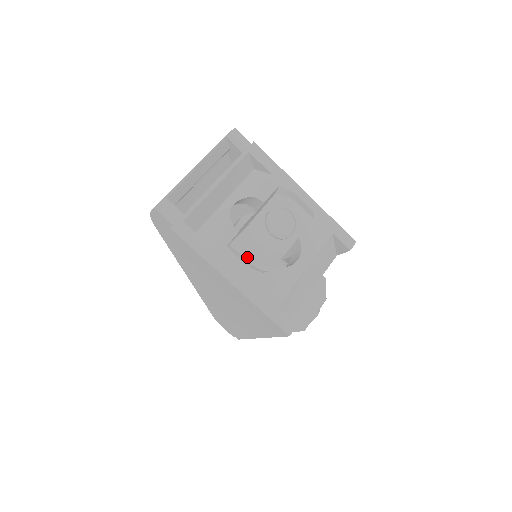
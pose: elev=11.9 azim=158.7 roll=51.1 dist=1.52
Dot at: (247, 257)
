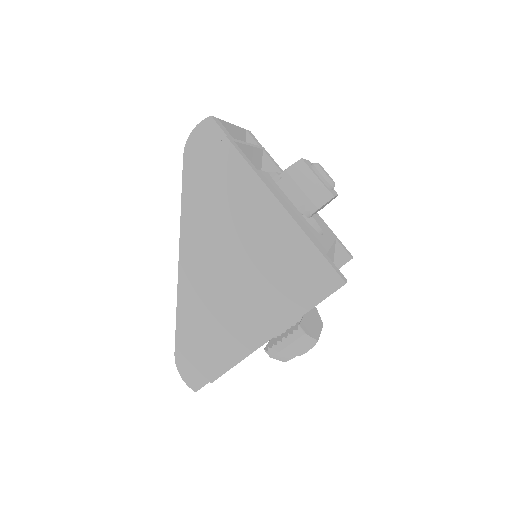
Dot at: (302, 186)
